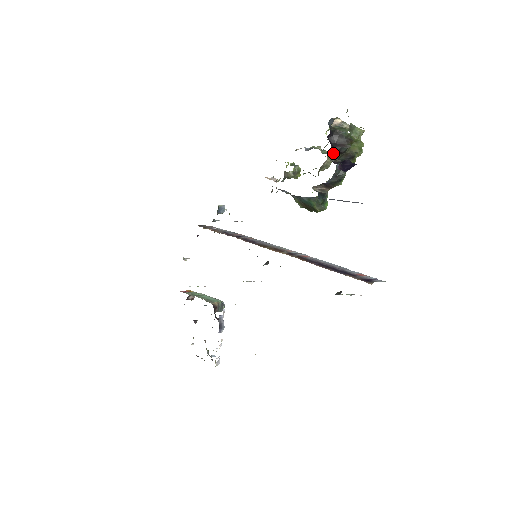
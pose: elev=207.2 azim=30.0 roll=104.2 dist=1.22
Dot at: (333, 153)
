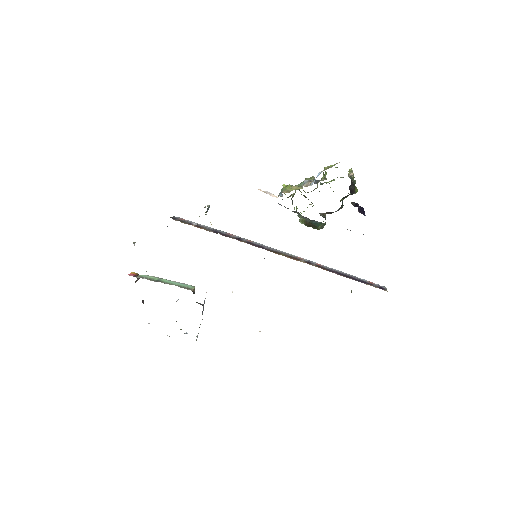
Dot at: occluded
